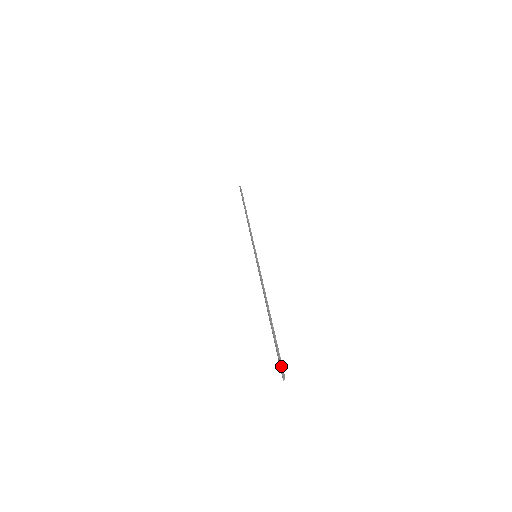
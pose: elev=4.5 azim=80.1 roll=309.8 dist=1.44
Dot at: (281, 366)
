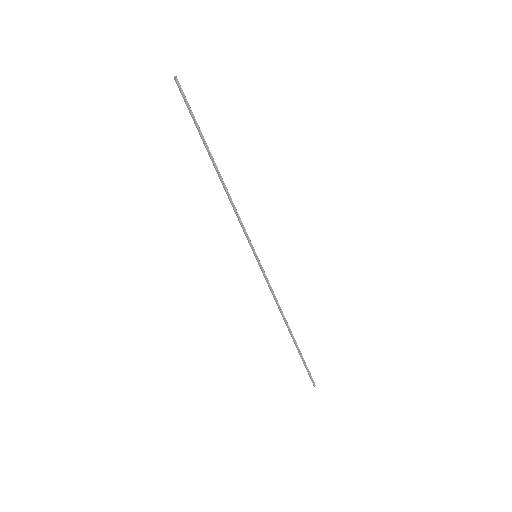
Dot at: (311, 378)
